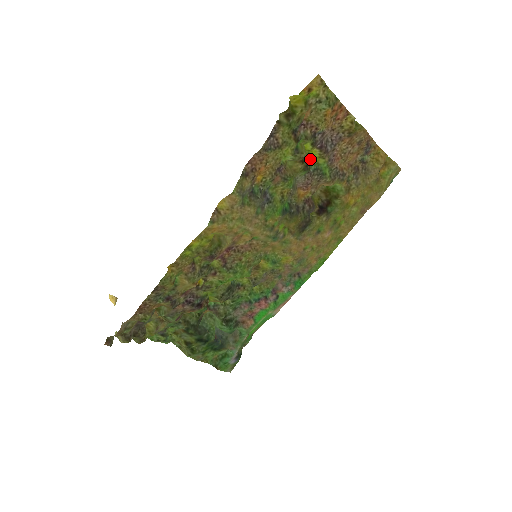
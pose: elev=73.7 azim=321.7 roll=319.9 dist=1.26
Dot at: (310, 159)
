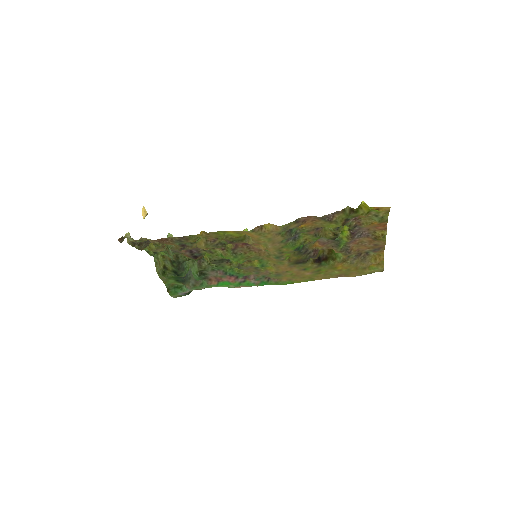
Dot at: (340, 233)
